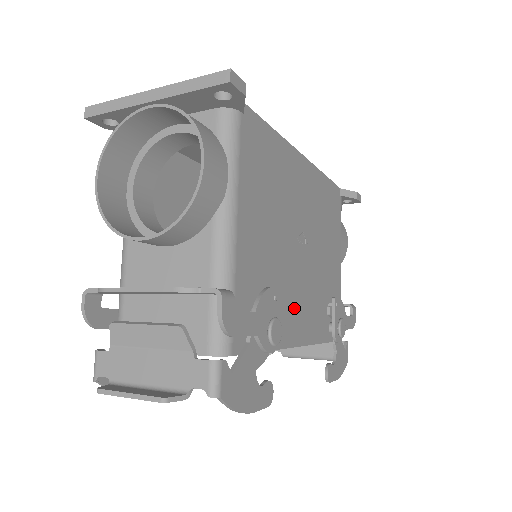
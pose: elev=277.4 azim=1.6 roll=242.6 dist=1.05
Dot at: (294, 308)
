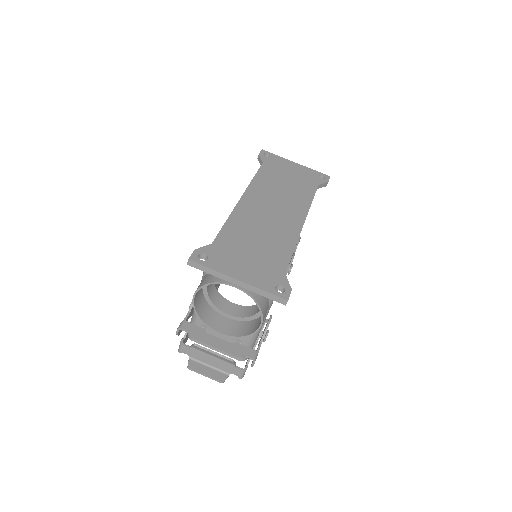
Dot at: occluded
